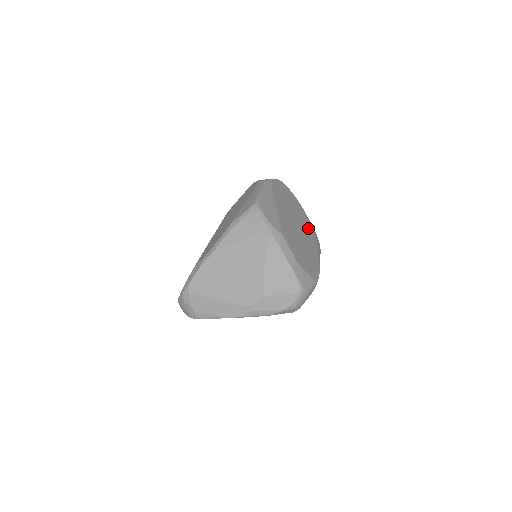
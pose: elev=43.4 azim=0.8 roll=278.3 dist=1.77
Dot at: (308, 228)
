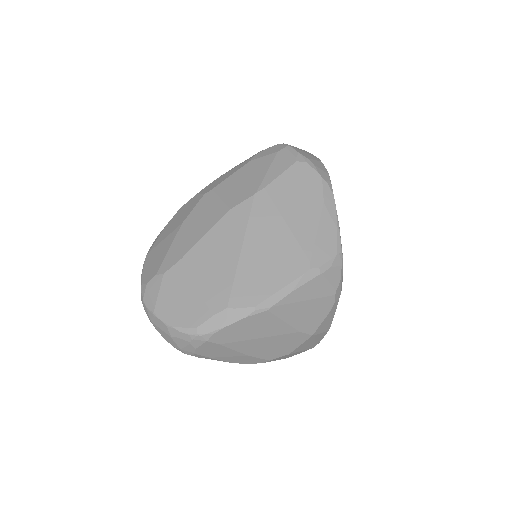
Dot at: occluded
